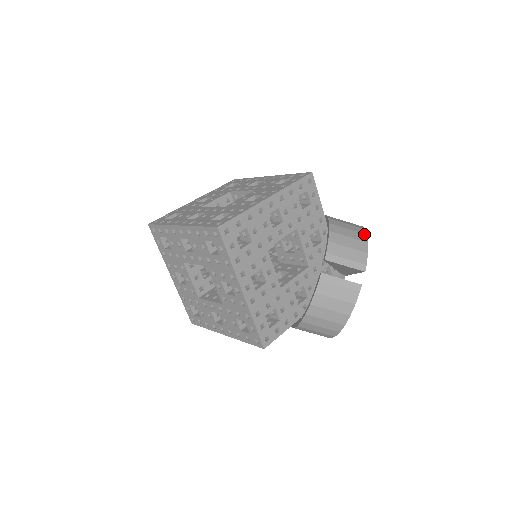
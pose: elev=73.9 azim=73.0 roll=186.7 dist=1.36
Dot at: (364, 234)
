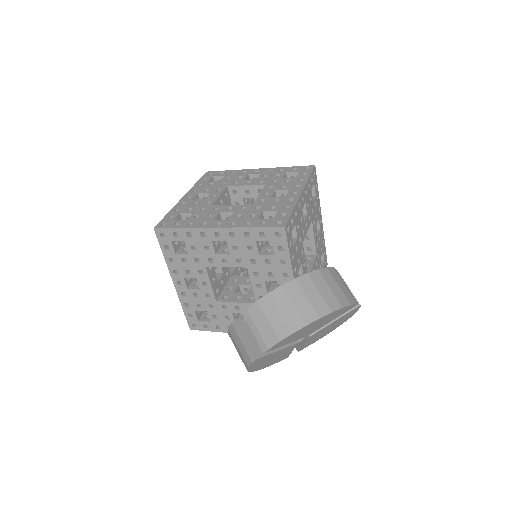
Dot at: occluded
